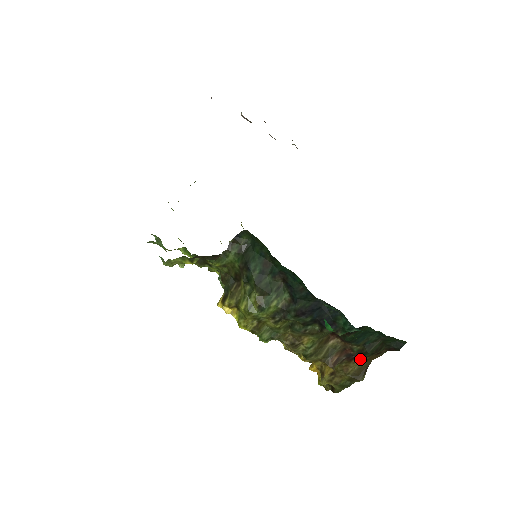
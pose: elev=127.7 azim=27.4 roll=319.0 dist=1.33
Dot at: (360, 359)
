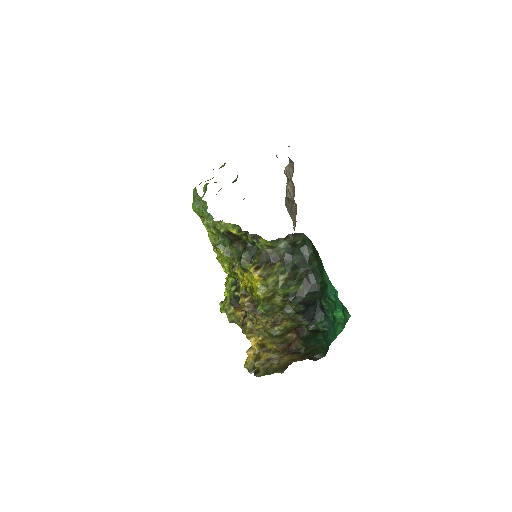
Dot at: (293, 356)
